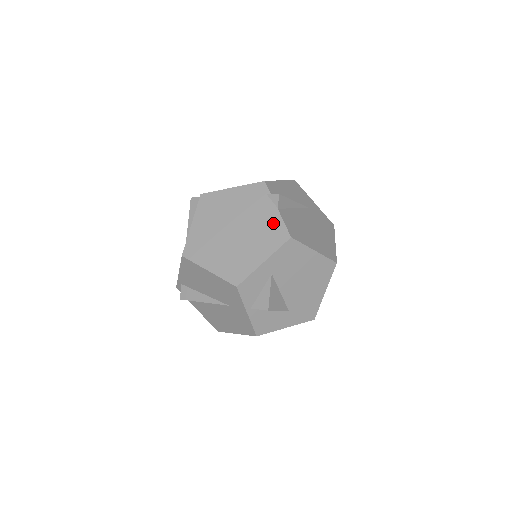
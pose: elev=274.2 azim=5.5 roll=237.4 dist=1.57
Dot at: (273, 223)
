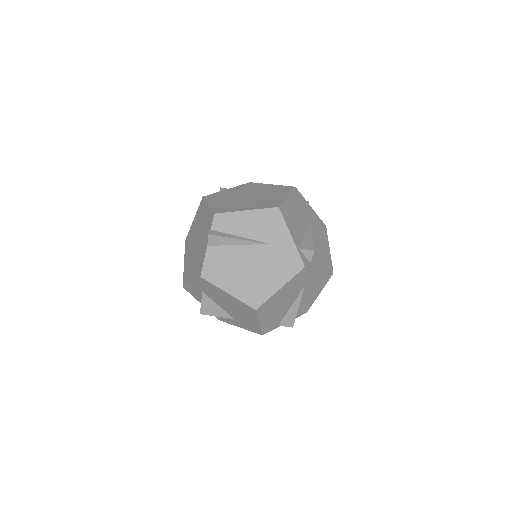
Dot at: (202, 256)
